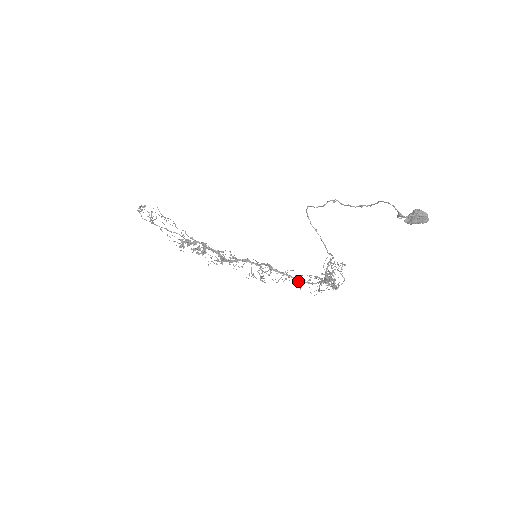
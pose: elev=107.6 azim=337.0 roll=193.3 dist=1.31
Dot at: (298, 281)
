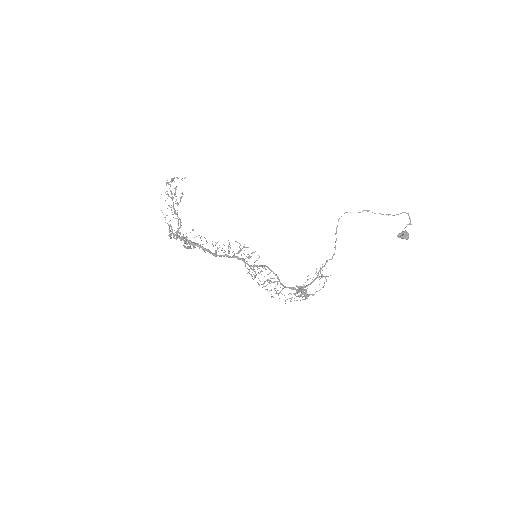
Dot at: (283, 285)
